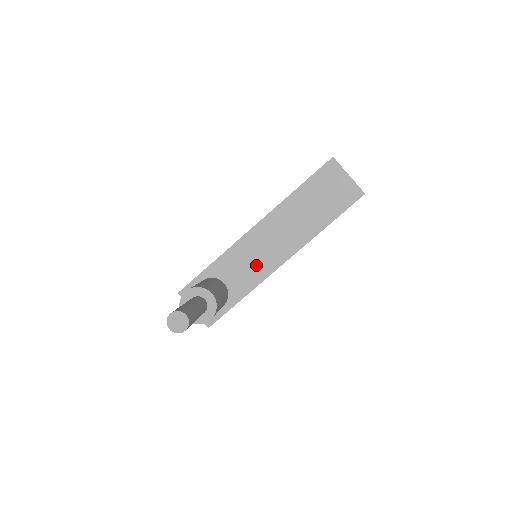
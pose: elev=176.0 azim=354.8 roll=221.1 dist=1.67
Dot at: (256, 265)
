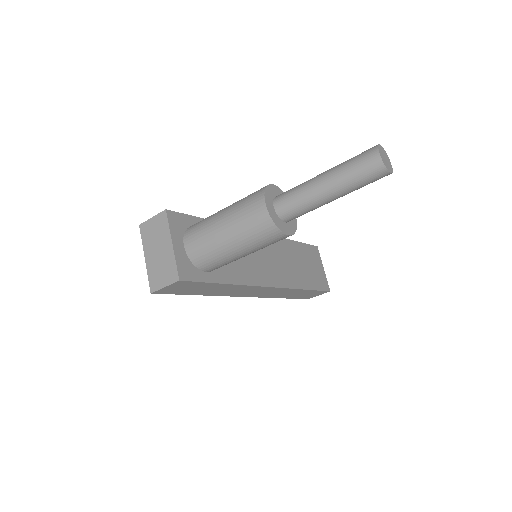
Dot at: (251, 265)
